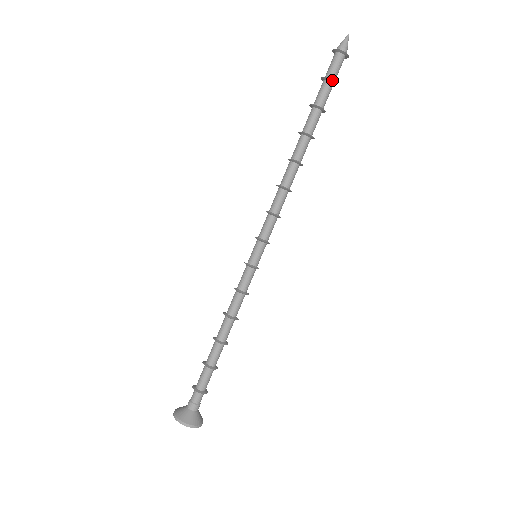
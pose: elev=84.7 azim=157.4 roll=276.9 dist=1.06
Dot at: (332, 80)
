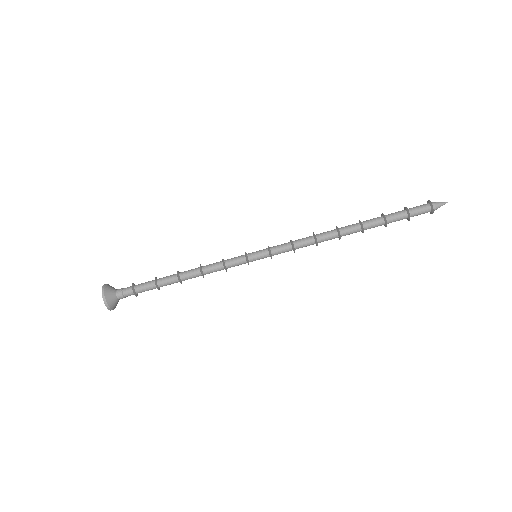
Dot at: occluded
